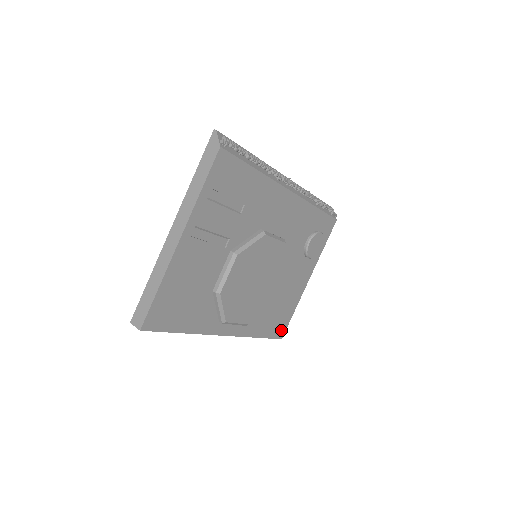
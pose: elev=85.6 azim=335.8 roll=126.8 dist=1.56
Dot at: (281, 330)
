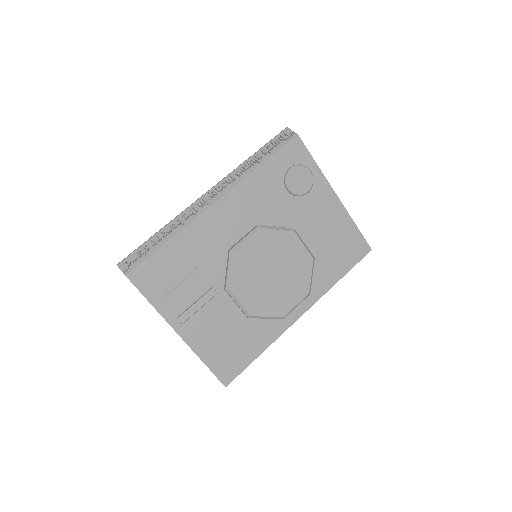
Dot at: (361, 248)
